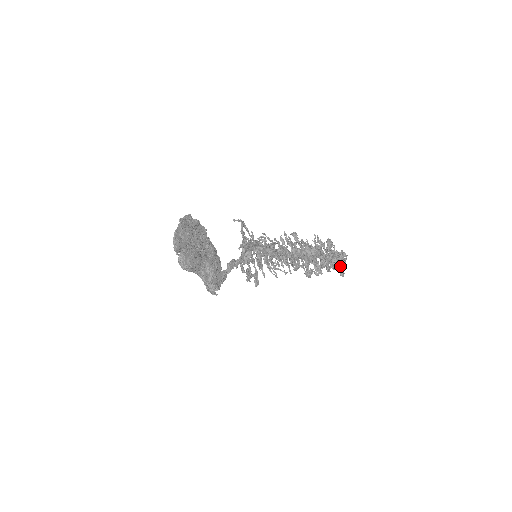
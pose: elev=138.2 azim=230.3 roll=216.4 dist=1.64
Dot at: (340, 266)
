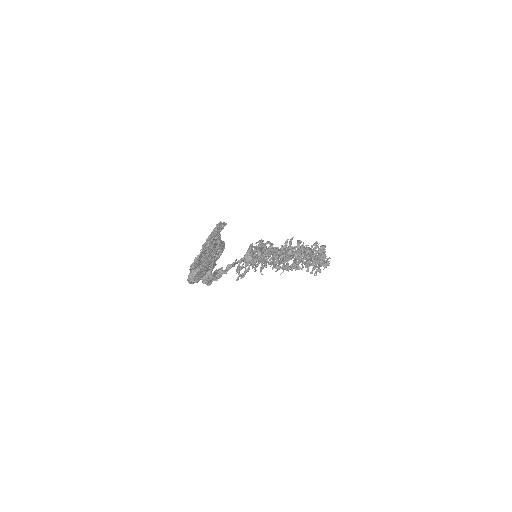
Dot at: occluded
